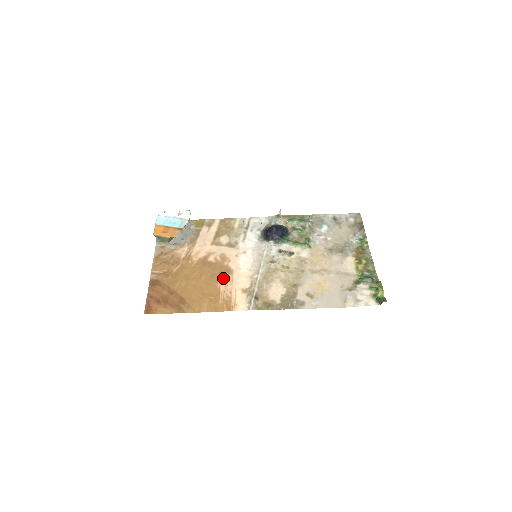
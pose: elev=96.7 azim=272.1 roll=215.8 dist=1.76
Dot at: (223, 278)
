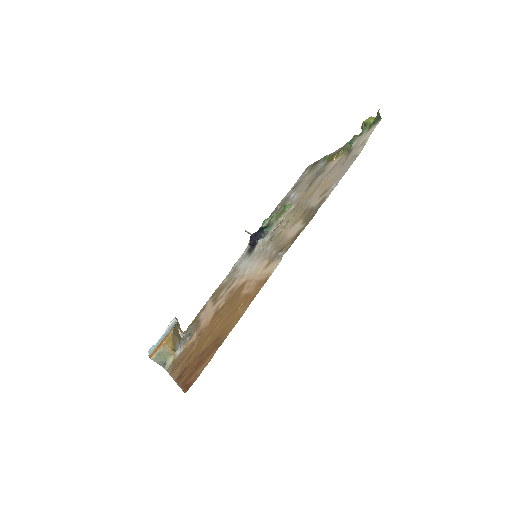
Dot at: (241, 291)
